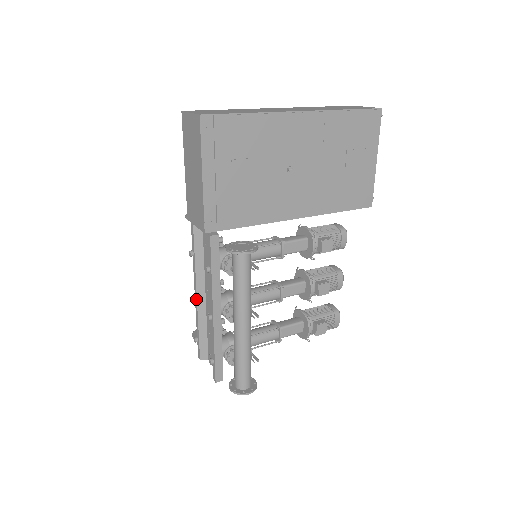
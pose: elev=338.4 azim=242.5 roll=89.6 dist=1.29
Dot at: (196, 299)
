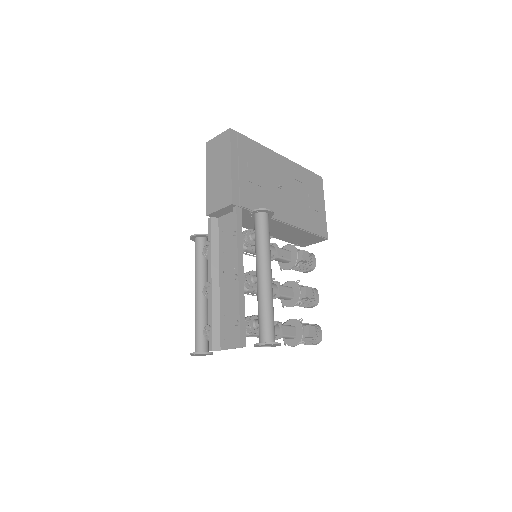
Dot at: (210, 285)
